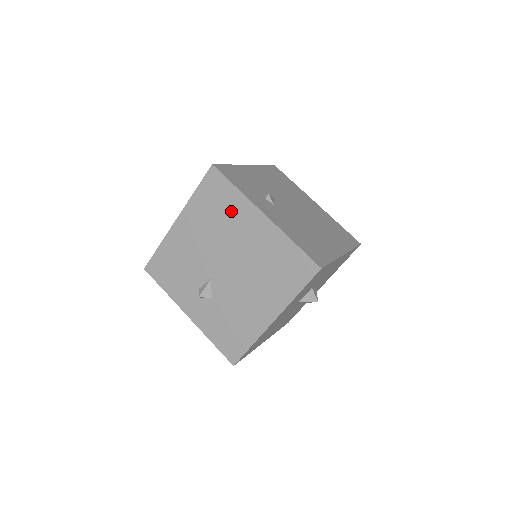
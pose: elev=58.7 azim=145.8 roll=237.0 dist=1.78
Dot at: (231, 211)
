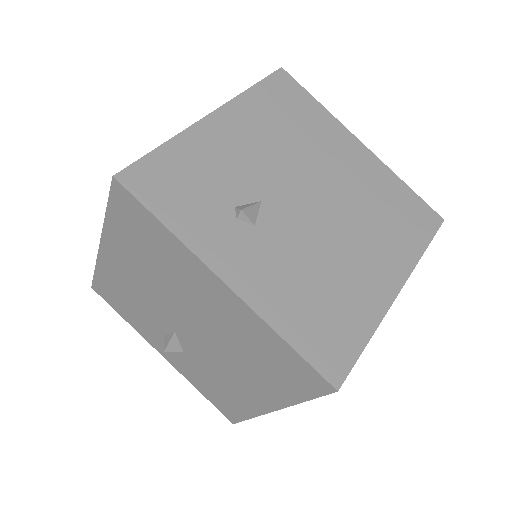
Dot at: (170, 259)
